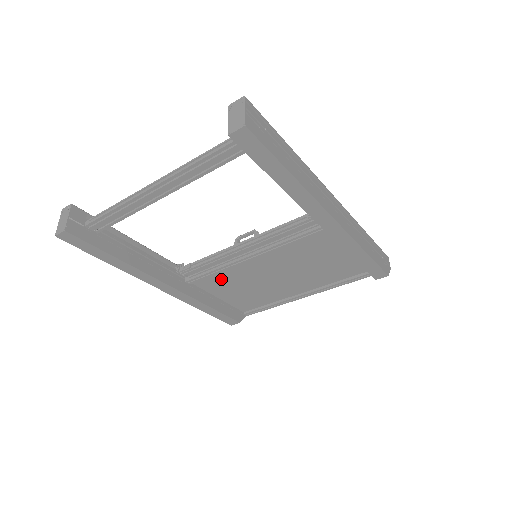
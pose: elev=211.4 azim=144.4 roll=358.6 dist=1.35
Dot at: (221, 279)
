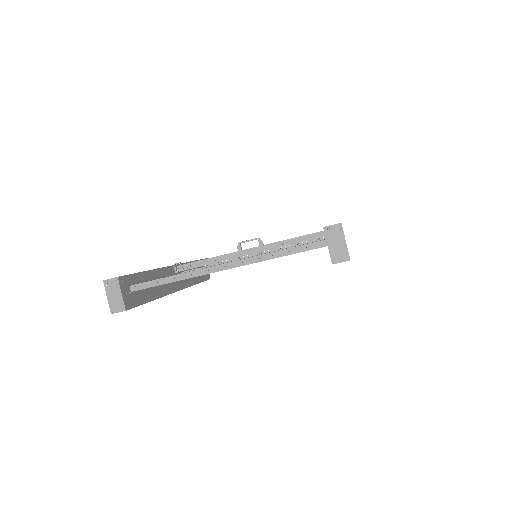
Dot at: occluded
